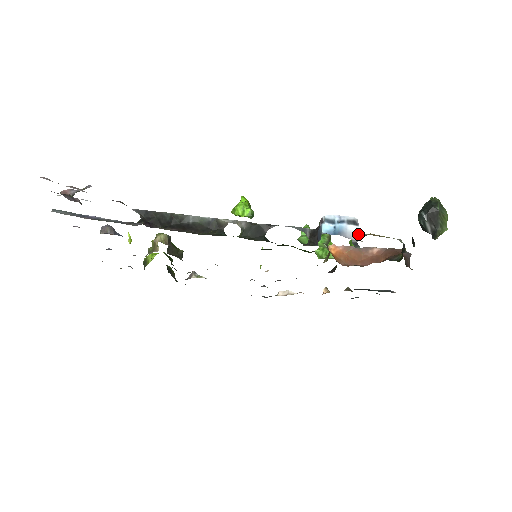
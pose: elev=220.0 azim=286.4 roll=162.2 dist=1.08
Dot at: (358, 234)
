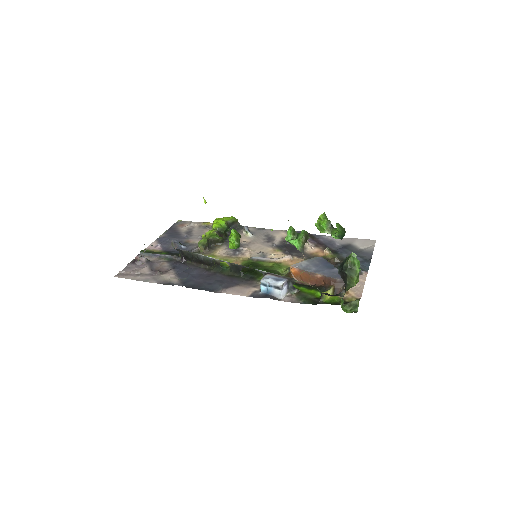
Dot at: (281, 295)
